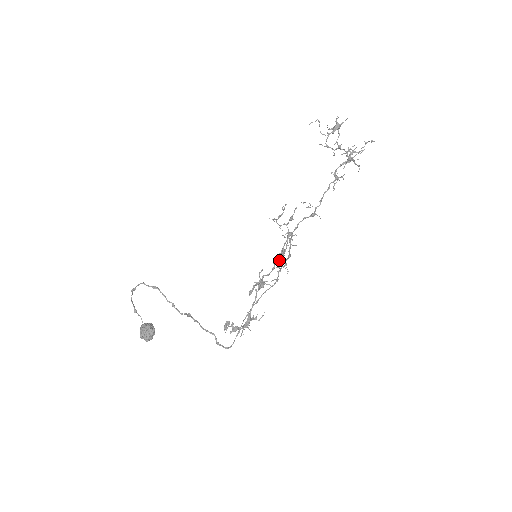
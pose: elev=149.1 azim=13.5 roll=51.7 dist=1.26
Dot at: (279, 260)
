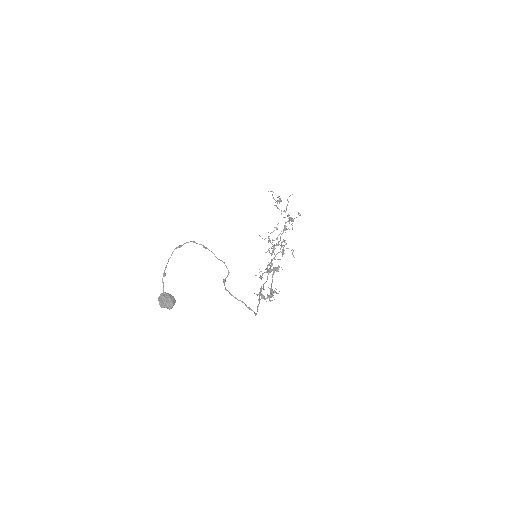
Dot at: (282, 256)
